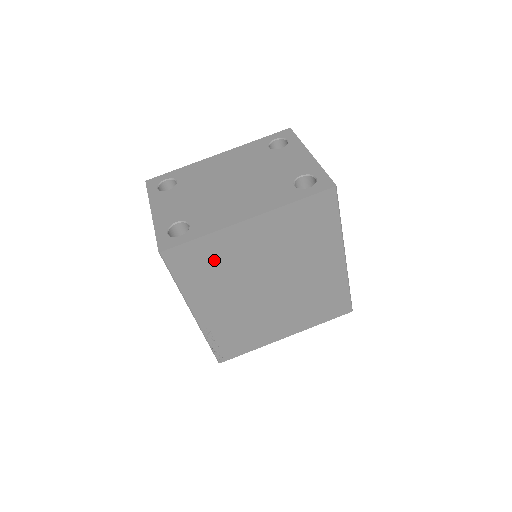
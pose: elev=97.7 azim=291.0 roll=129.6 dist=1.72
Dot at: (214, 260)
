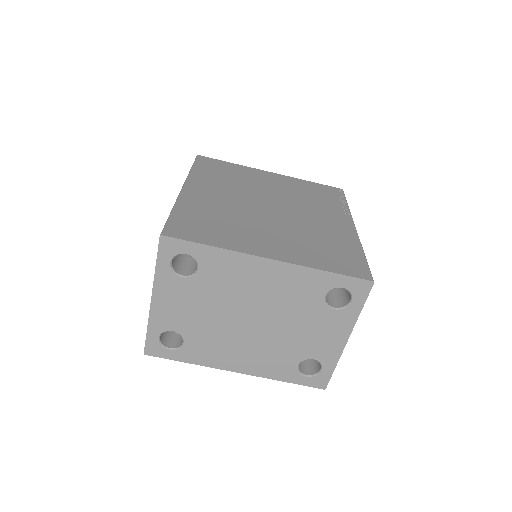
Dot at: occluded
